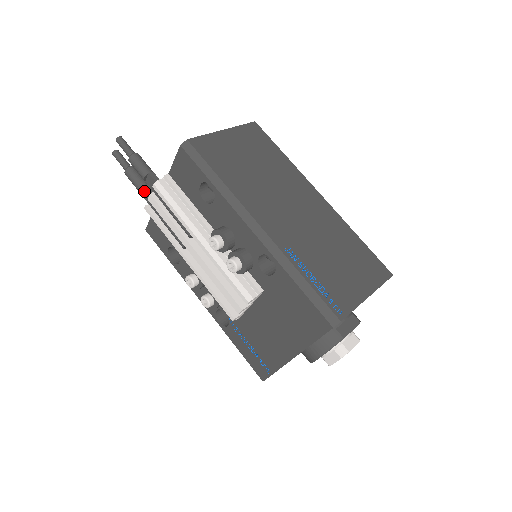
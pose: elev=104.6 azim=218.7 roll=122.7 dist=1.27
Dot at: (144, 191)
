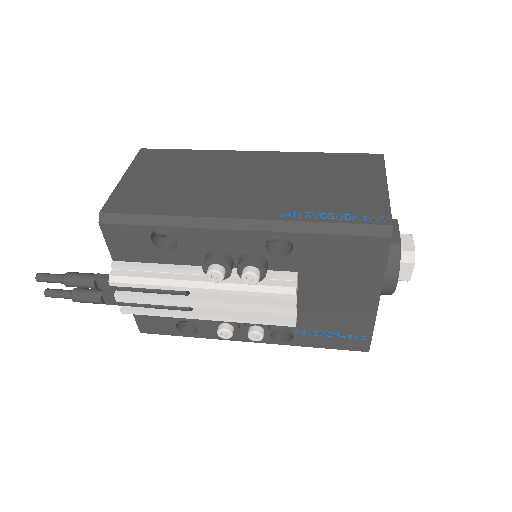
Dot at: (106, 299)
